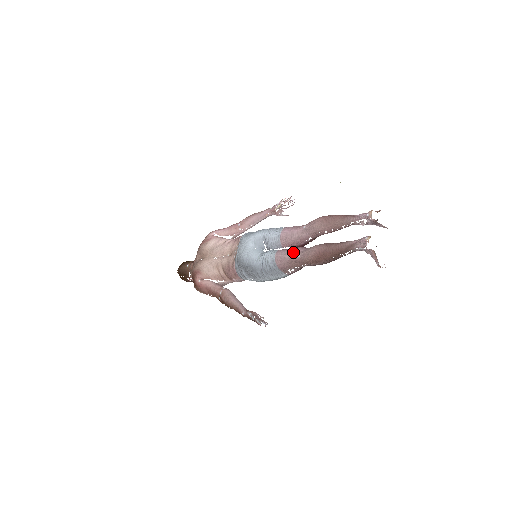
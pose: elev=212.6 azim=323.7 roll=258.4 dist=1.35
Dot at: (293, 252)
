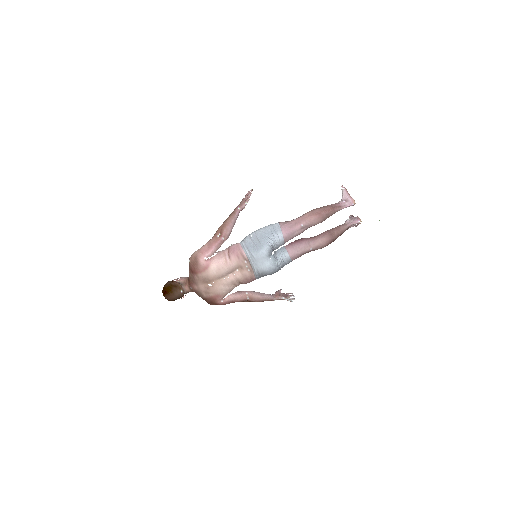
Dot at: (304, 248)
